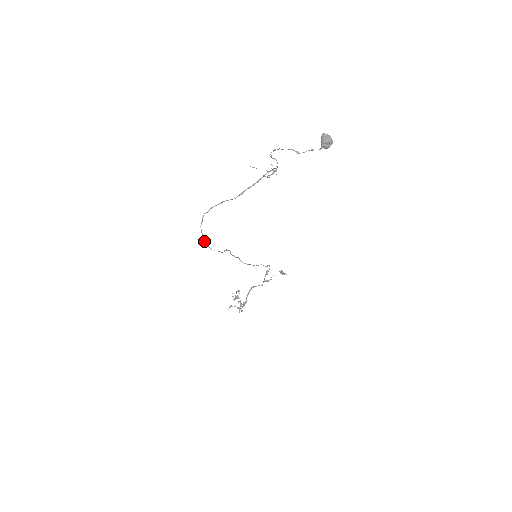
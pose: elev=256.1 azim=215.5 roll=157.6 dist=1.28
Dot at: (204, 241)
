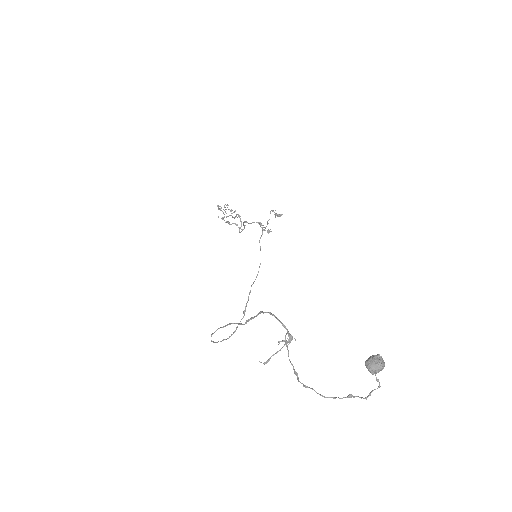
Dot at: occluded
